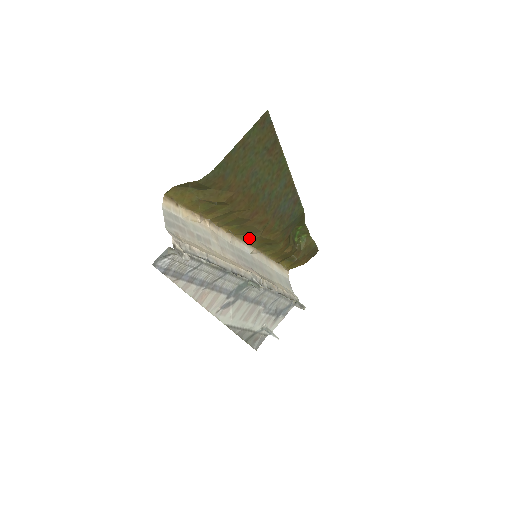
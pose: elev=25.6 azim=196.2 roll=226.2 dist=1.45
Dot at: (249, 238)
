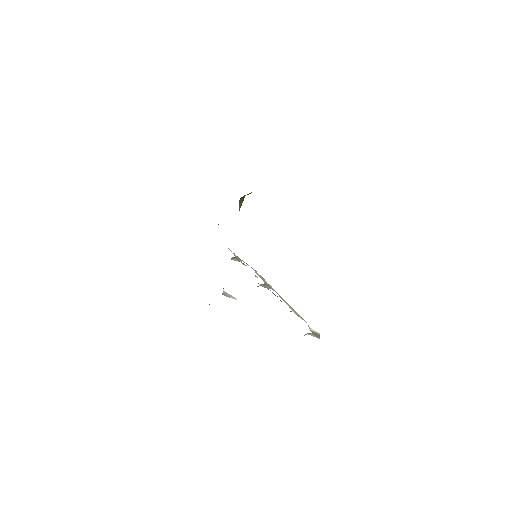
Dot at: occluded
